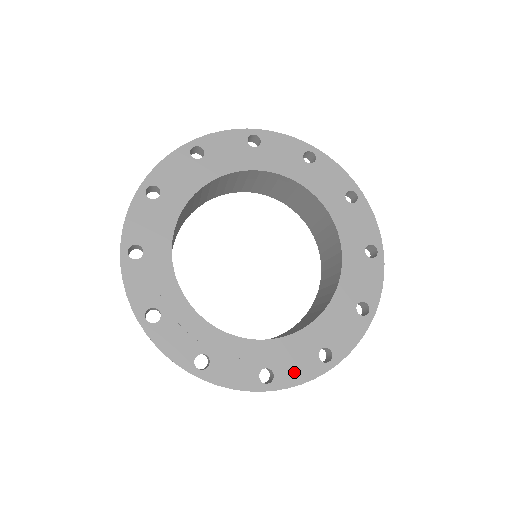
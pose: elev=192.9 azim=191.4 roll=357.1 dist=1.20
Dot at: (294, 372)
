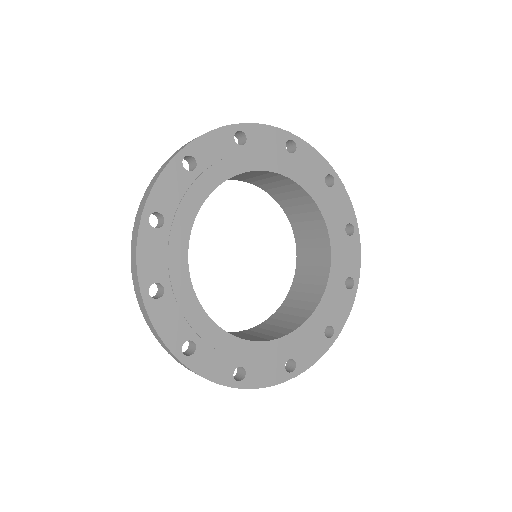
Dot at: (262, 375)
